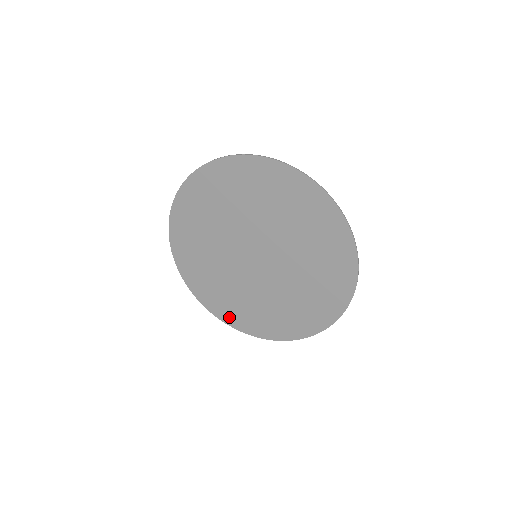
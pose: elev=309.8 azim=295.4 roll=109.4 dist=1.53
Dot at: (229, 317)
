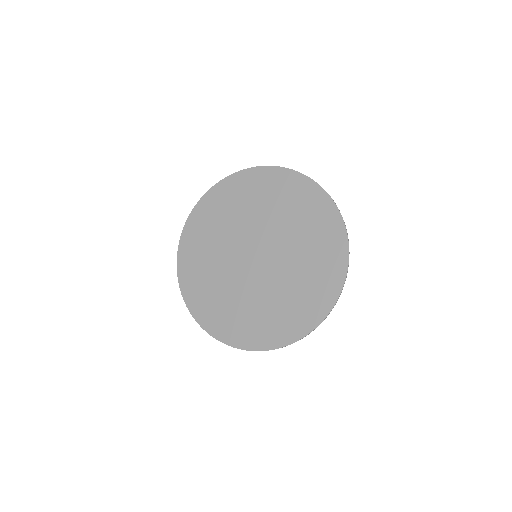
Dot at: (195, 303)
